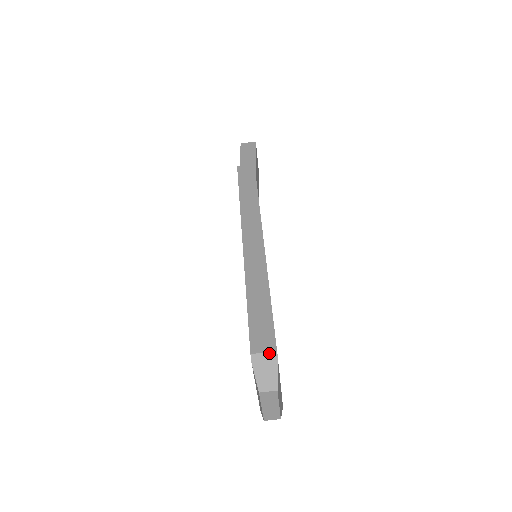
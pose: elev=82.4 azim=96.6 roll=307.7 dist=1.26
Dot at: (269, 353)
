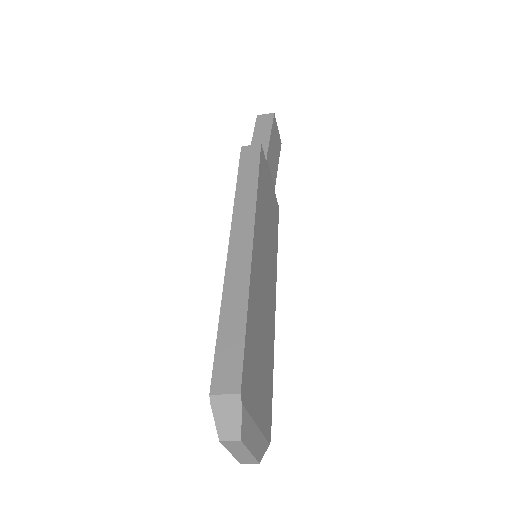
Dot at: (231, 395)
